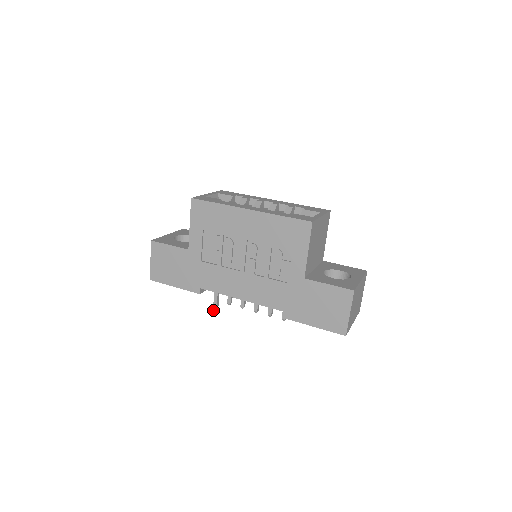
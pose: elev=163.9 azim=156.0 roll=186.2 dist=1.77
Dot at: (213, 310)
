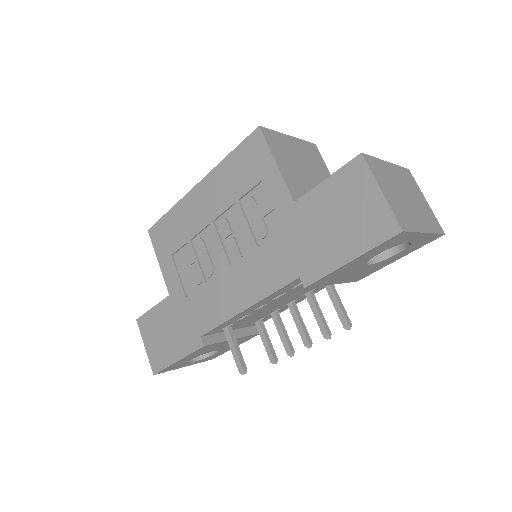
Dot at: (237, 366)
